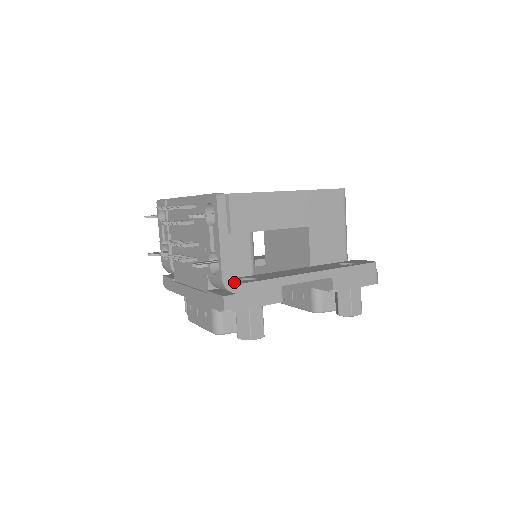
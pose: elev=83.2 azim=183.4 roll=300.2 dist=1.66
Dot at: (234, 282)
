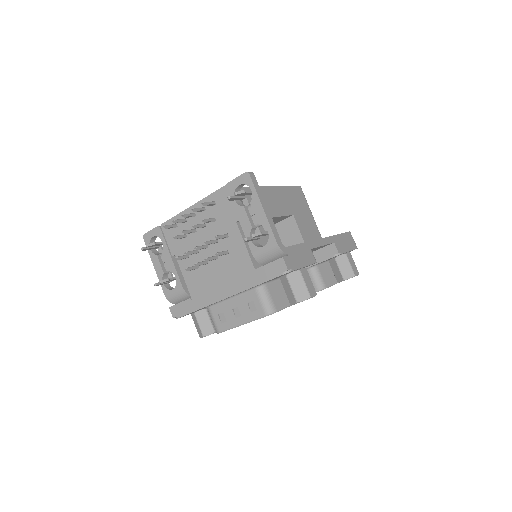
Dot at: occluded
